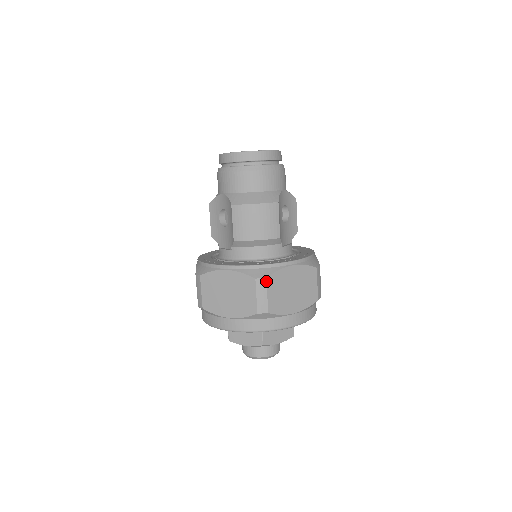
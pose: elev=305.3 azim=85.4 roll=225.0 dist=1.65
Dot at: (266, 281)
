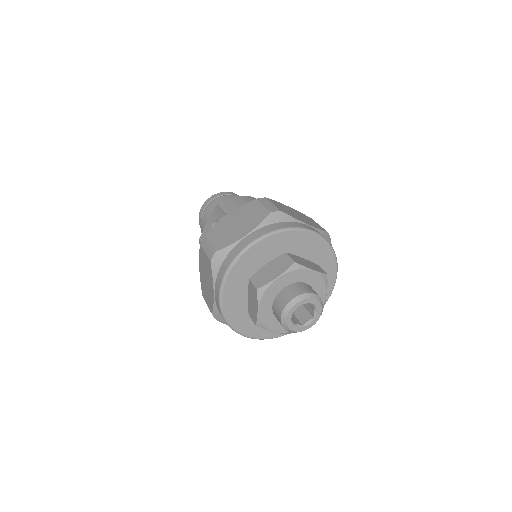
Dot at: (267, 199)
